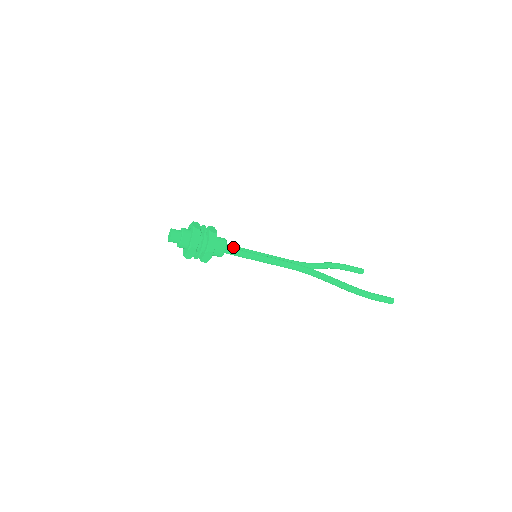
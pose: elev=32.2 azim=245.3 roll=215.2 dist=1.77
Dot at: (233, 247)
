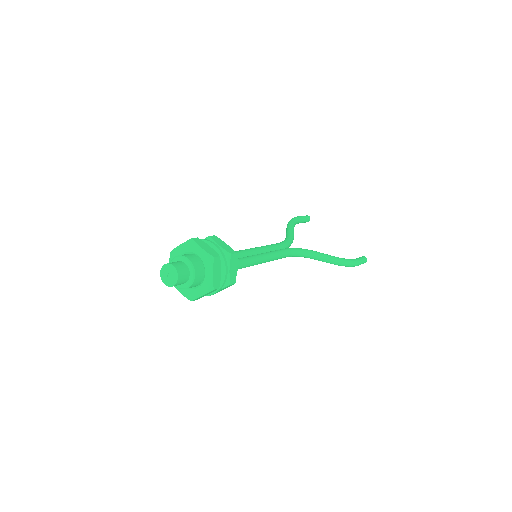
Dot at: occluded
